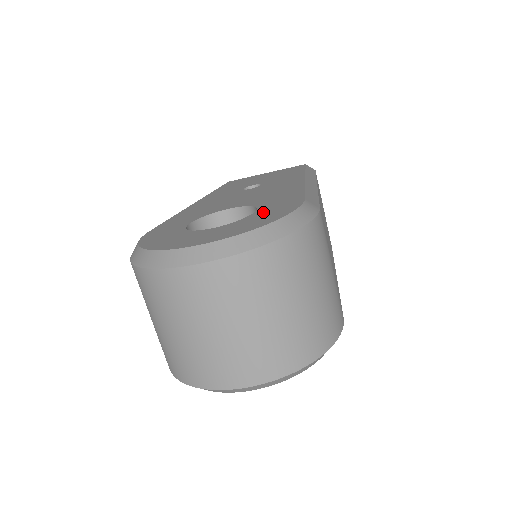
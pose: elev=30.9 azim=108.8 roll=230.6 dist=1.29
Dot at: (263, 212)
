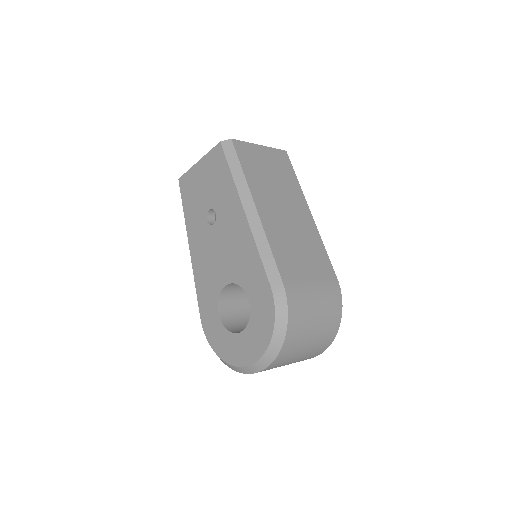
Dot at: (256, 309)
